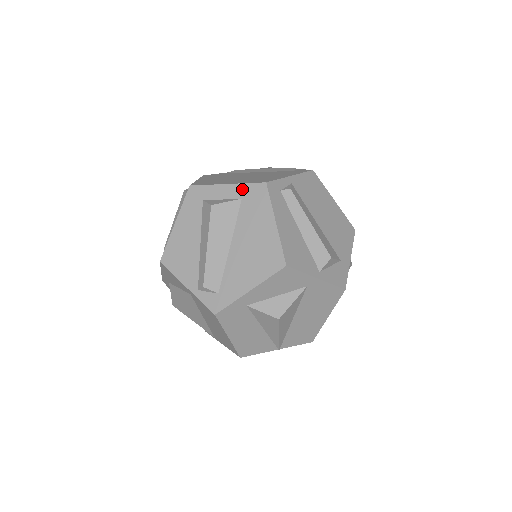
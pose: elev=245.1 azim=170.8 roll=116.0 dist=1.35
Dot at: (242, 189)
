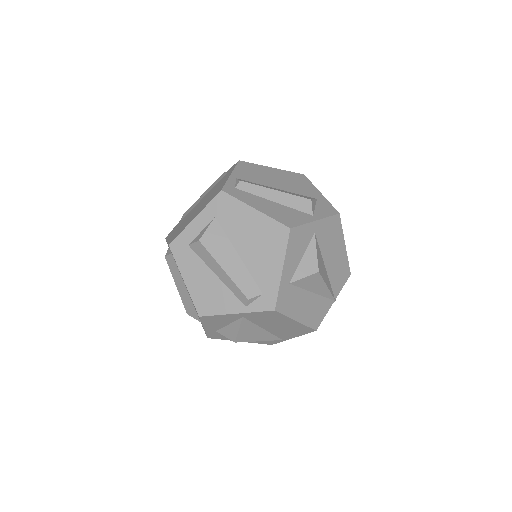
Dot at: (209, 211)
